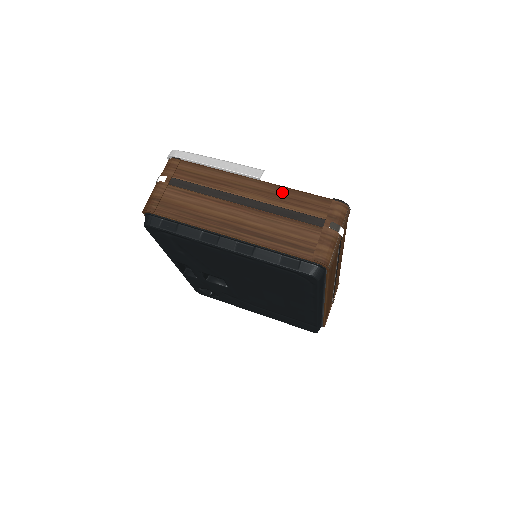
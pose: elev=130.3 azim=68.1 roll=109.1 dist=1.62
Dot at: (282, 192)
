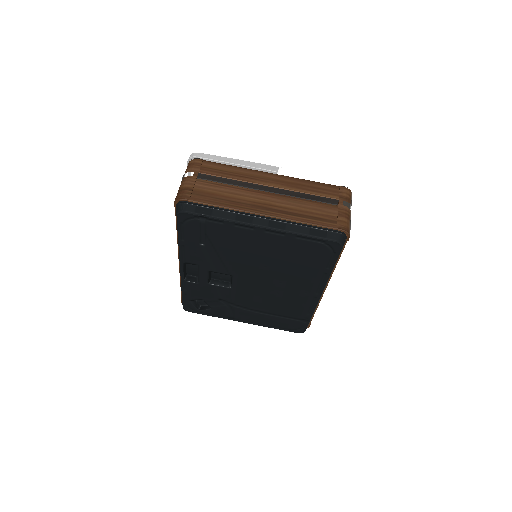
Dot at: (298, 182)
